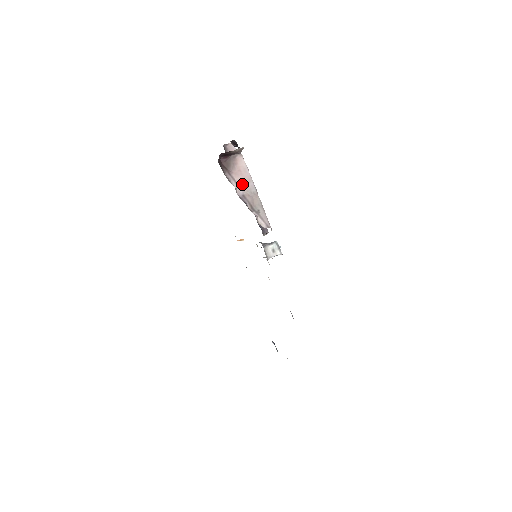
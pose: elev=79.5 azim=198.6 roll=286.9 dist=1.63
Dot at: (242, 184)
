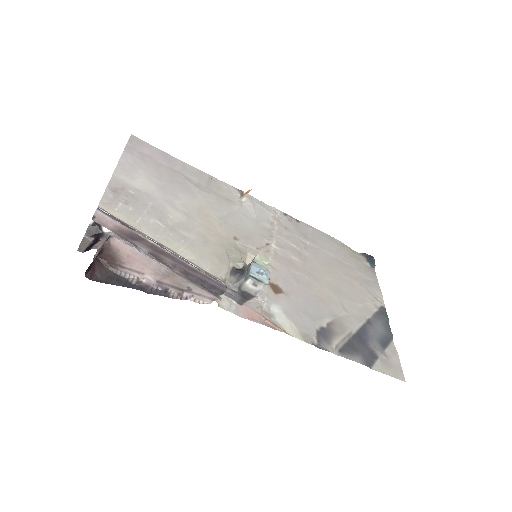
Dot at: (145, 270)
